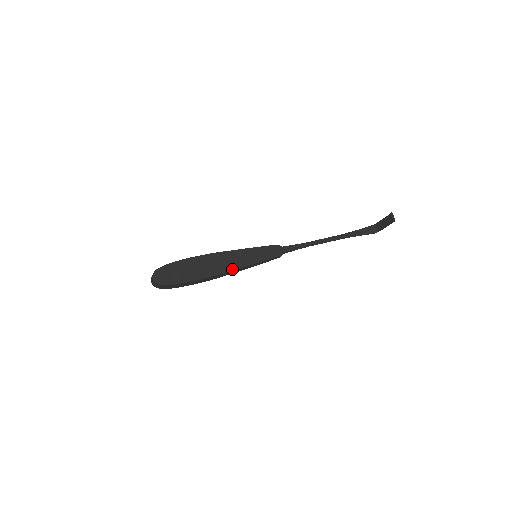
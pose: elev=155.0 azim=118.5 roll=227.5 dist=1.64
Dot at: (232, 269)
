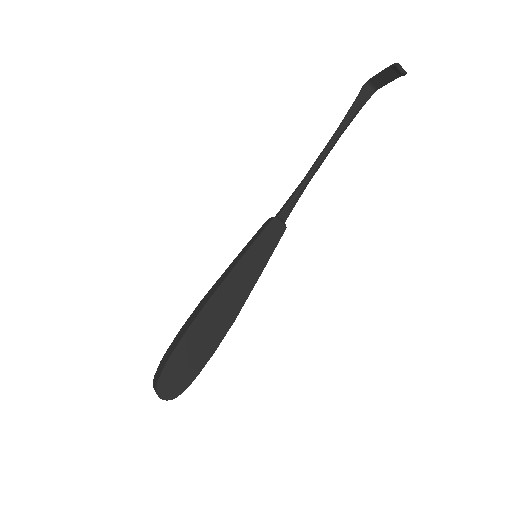
Dot at: (242, 303)
